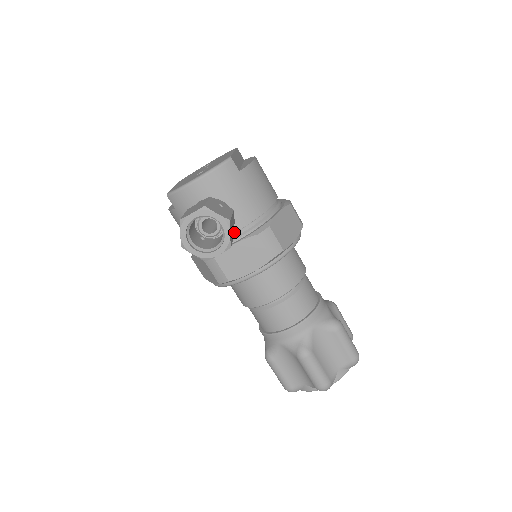
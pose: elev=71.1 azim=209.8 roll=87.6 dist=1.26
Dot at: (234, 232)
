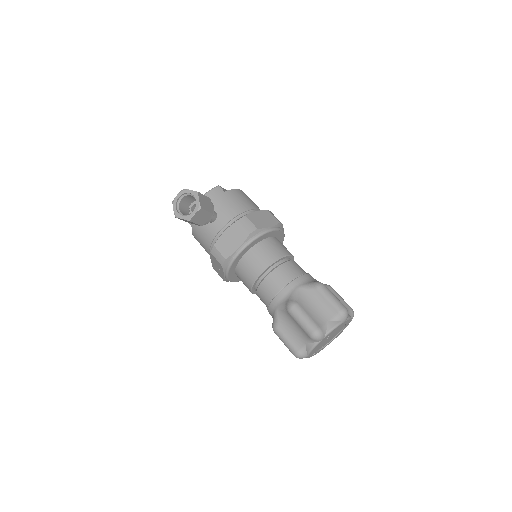
Dot at: (224, 225)
